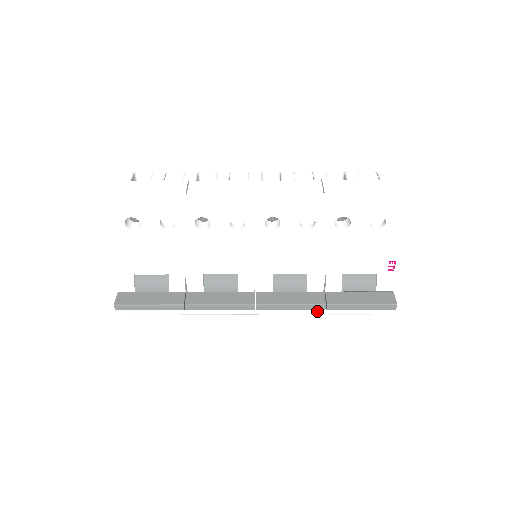
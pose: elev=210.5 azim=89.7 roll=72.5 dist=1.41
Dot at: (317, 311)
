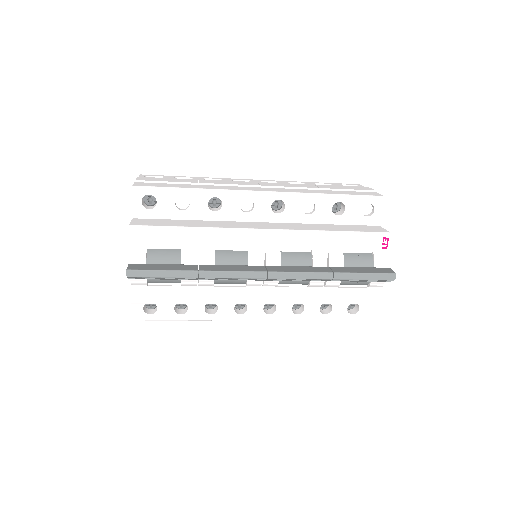
Dot at: (319, 299)
